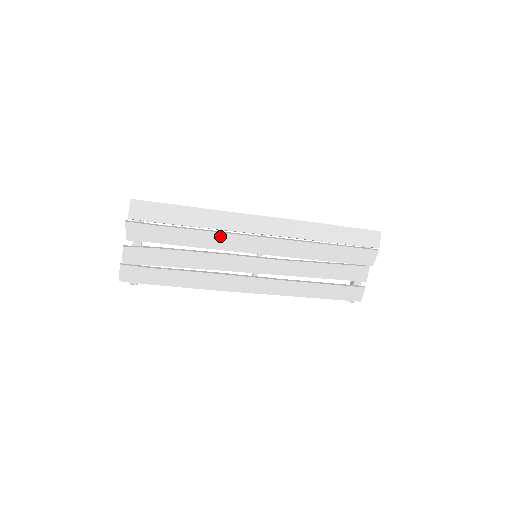
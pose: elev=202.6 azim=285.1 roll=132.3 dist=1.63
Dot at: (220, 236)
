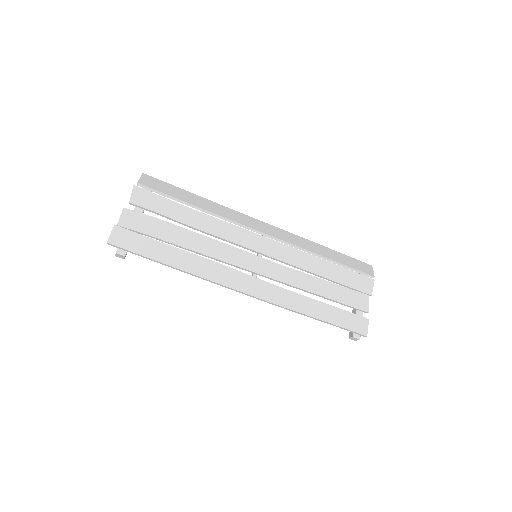
Dot at: (223, 224)
